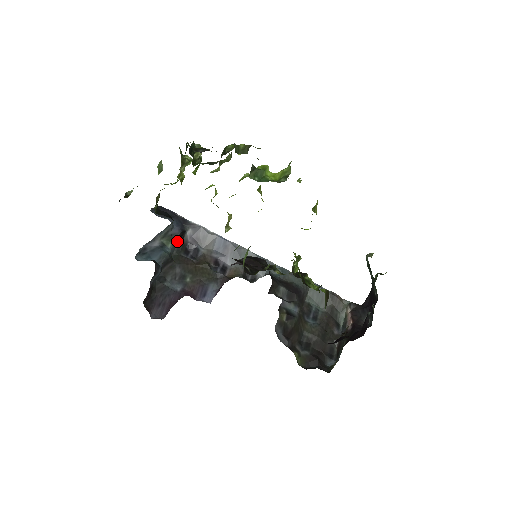
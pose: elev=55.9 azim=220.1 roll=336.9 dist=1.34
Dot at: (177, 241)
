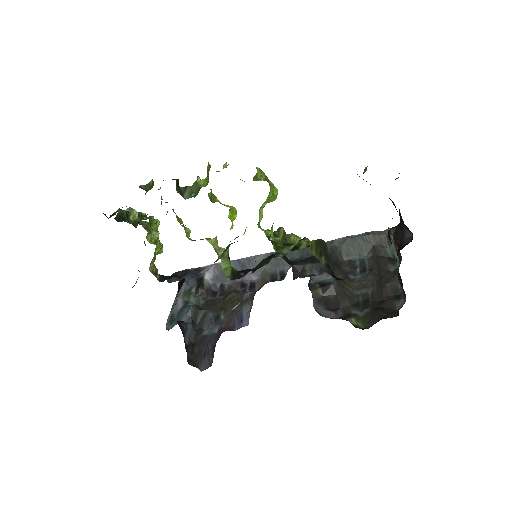
Dot at: (198, 291)
